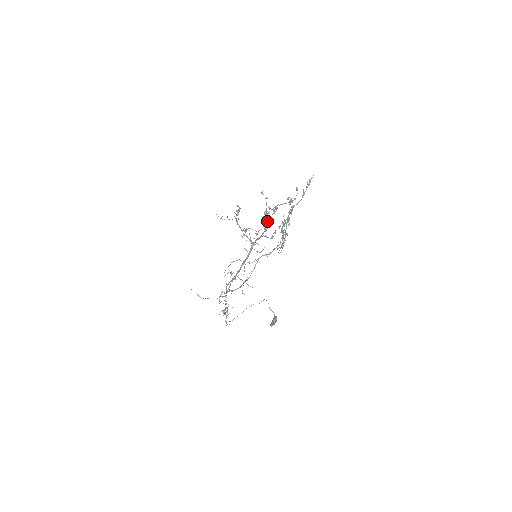
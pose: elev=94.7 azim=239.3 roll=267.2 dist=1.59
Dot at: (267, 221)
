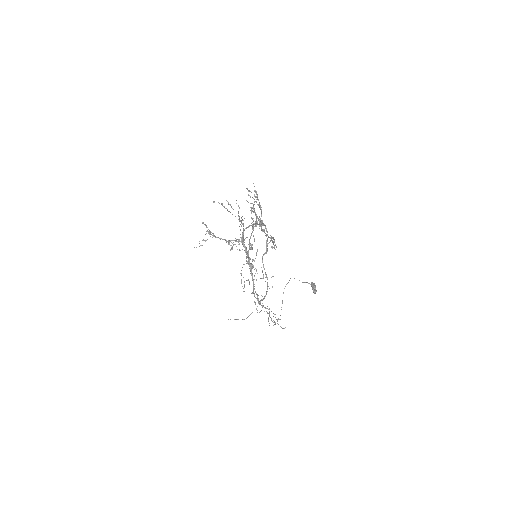
Dot at: (239, 220)
